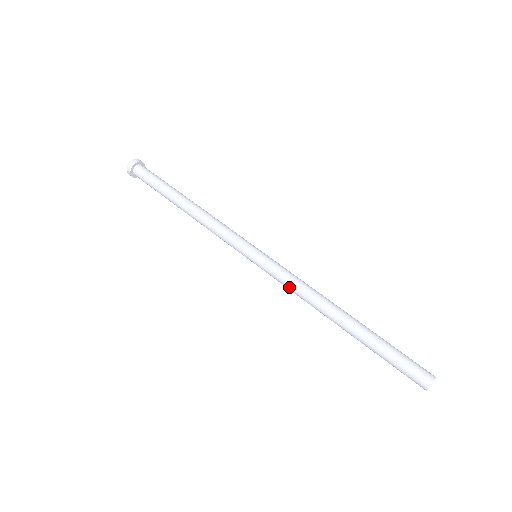
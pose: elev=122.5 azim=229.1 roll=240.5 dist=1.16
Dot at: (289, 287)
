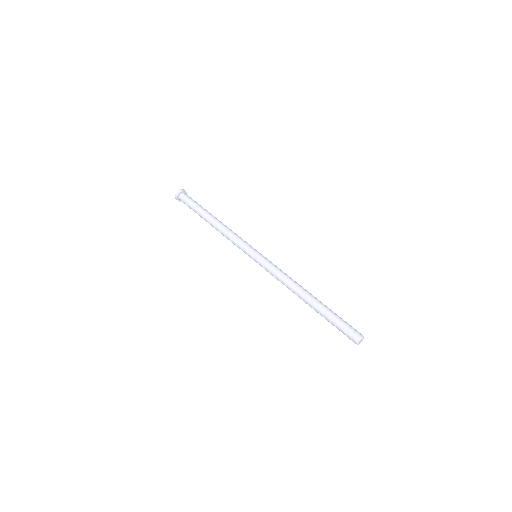
Dot at: (278, 272)
